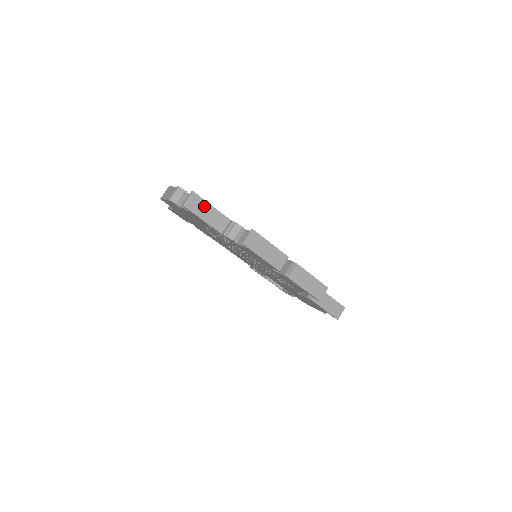
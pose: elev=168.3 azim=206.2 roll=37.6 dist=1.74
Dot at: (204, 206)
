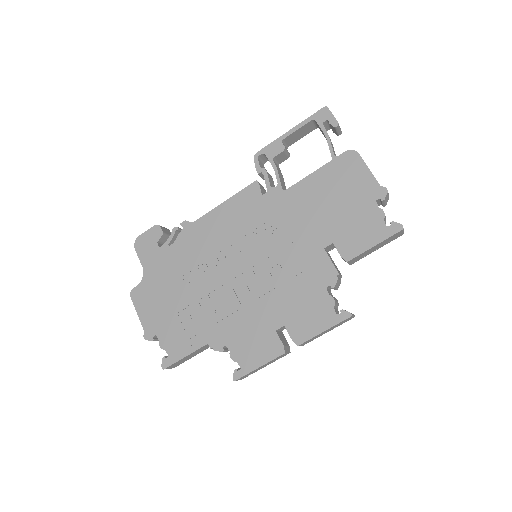
Dot at: (181, 360)
